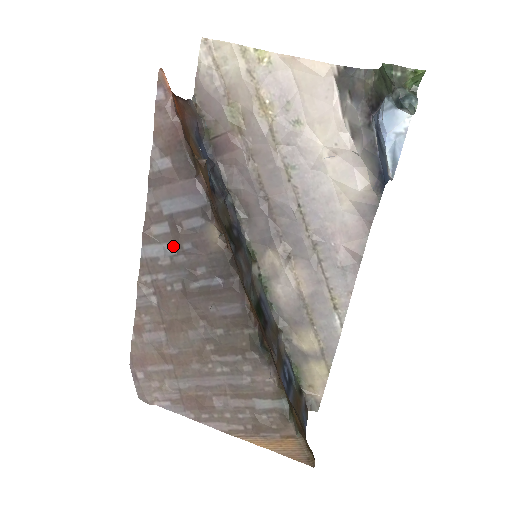
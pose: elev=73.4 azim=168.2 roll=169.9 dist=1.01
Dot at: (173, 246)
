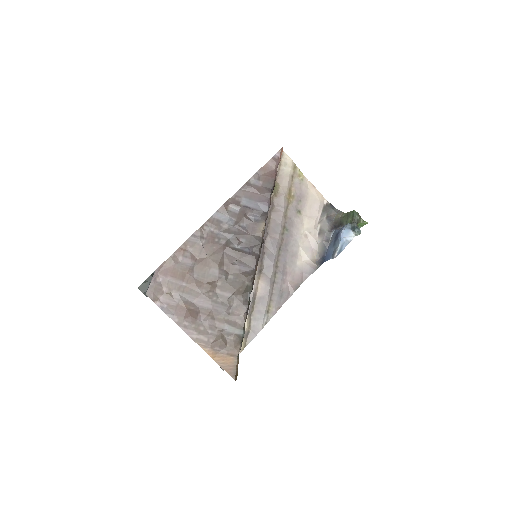
Dot at: (235, 221)
